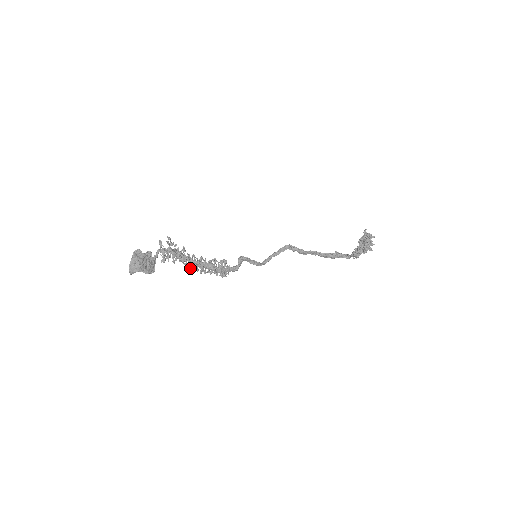
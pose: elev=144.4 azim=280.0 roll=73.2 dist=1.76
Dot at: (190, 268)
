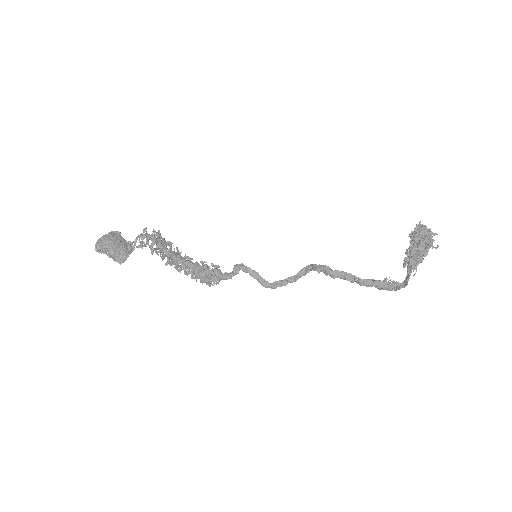
Dot at: (168, 260)
